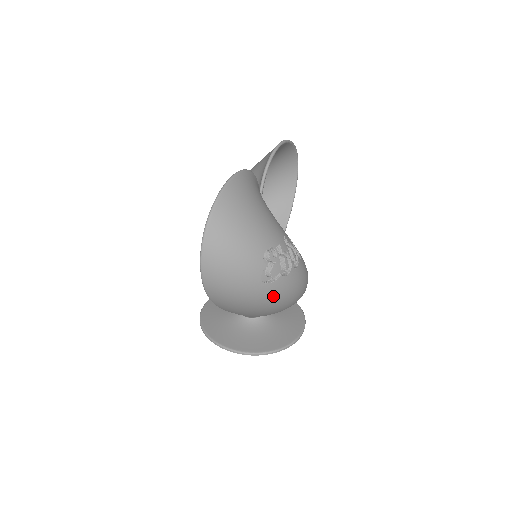
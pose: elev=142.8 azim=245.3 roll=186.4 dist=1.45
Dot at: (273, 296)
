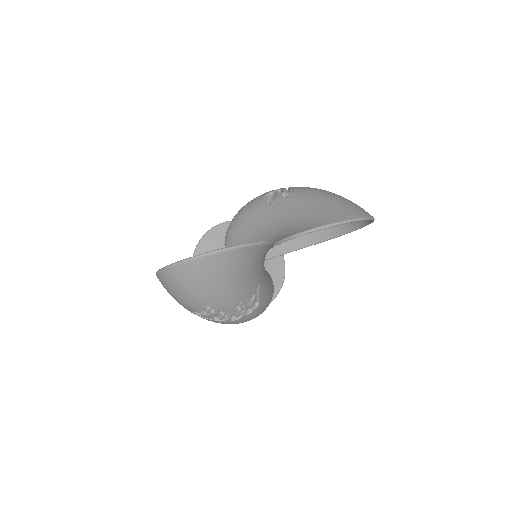
Dot at: occluded
